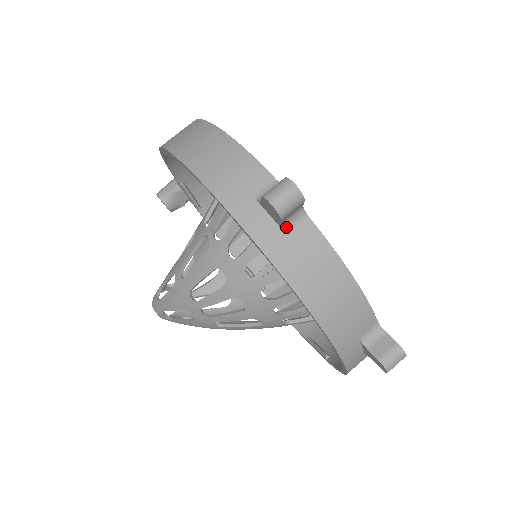
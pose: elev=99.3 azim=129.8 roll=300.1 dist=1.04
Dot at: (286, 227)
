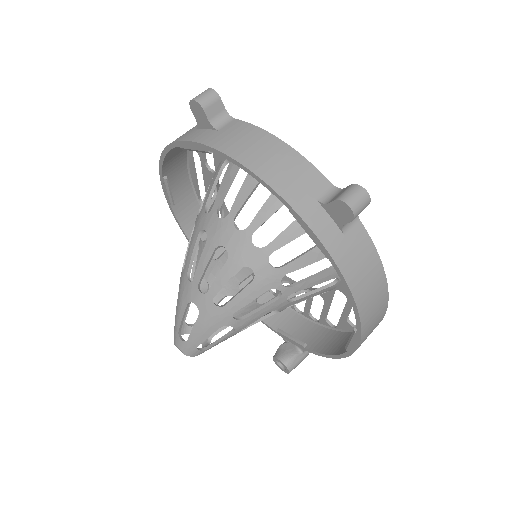
Dot at: (216, 126)
